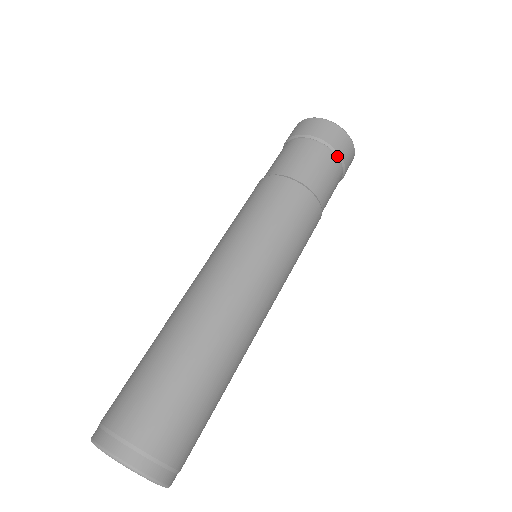
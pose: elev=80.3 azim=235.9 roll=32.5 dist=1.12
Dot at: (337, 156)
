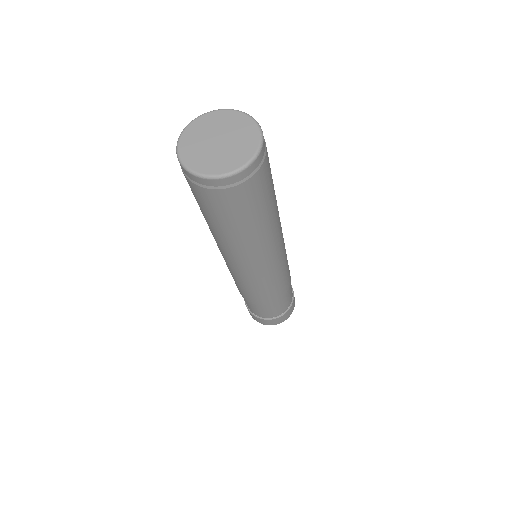
Dot at: (292, 294)
